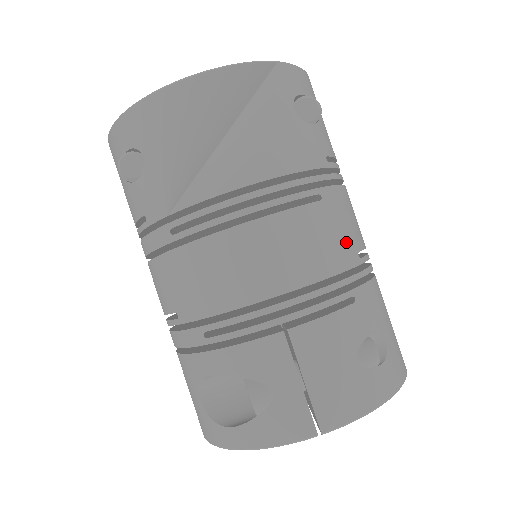
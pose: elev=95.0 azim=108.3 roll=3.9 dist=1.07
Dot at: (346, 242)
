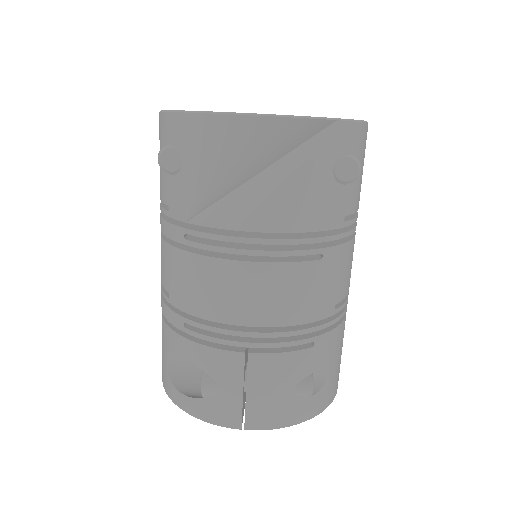
Dot at: (328, 297)
